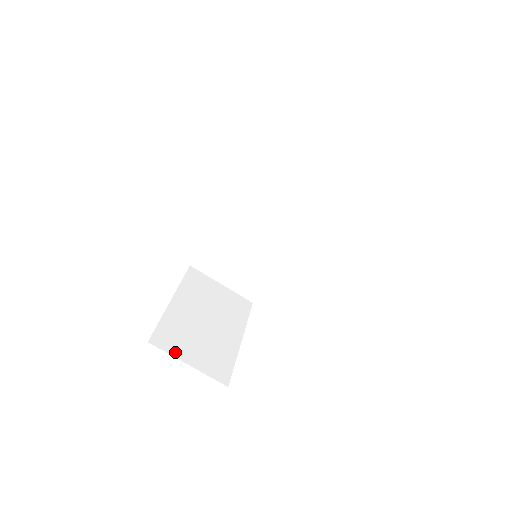
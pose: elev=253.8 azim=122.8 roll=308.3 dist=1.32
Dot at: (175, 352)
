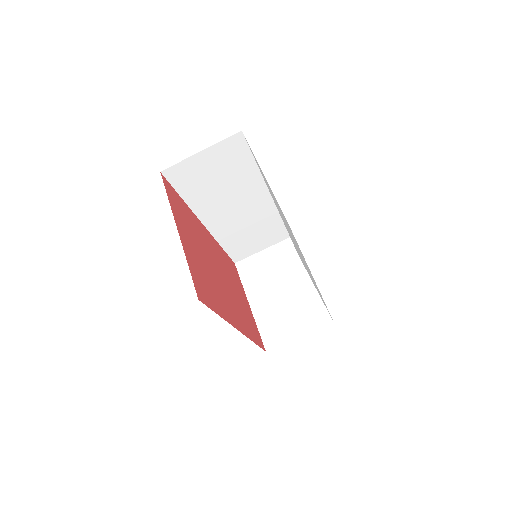
Dot at: (285, 339)
